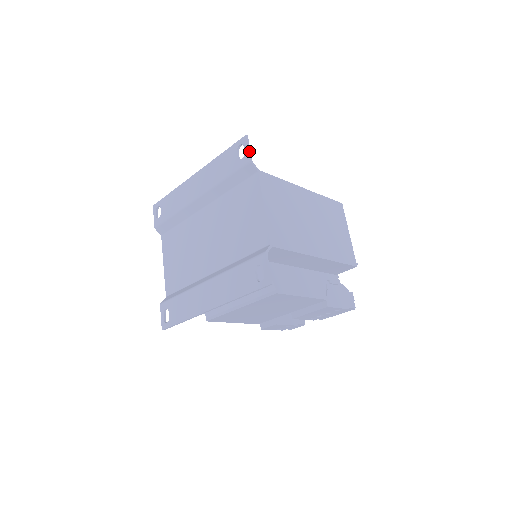
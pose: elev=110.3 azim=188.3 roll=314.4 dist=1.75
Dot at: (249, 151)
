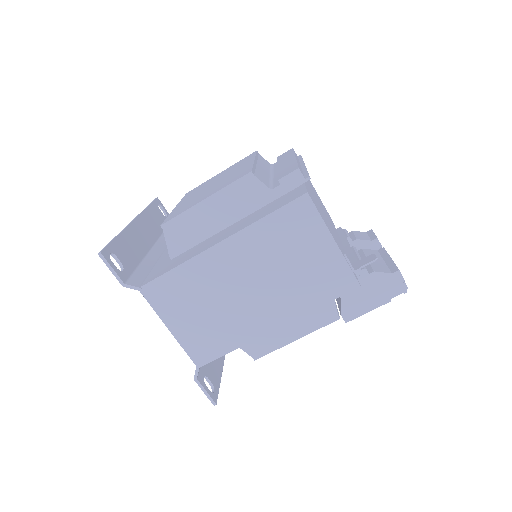
Dot at: (114, 274)
